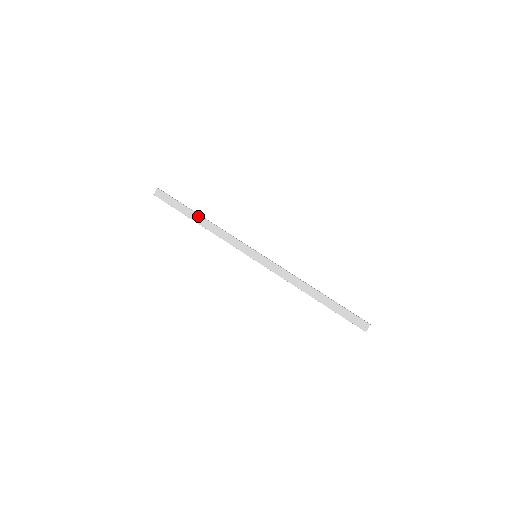
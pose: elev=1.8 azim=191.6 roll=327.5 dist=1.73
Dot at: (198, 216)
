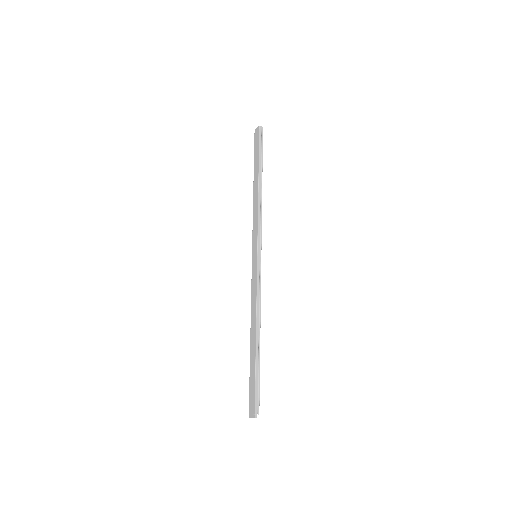
Dot at: (257, 178)
